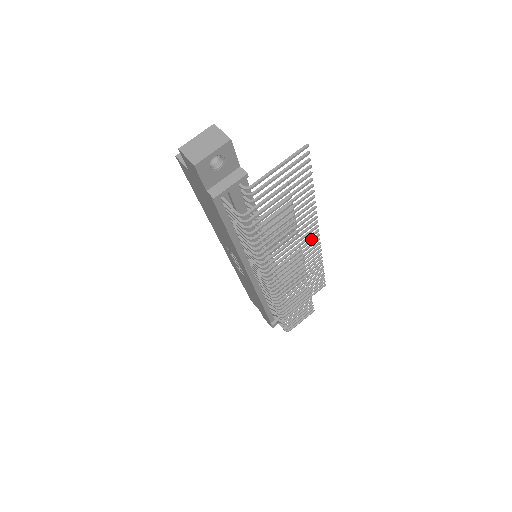
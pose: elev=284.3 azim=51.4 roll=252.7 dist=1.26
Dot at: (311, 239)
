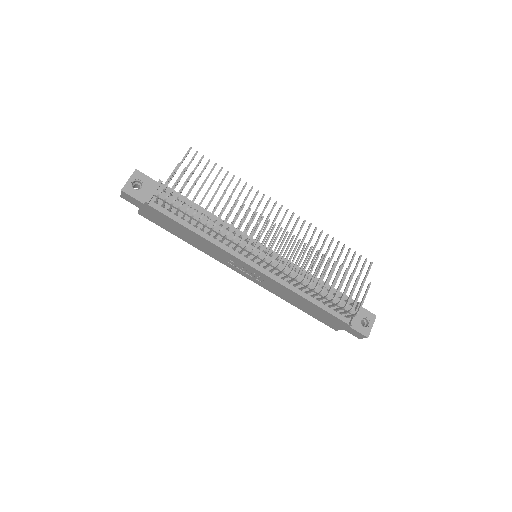
Dot at: (283, 216)
